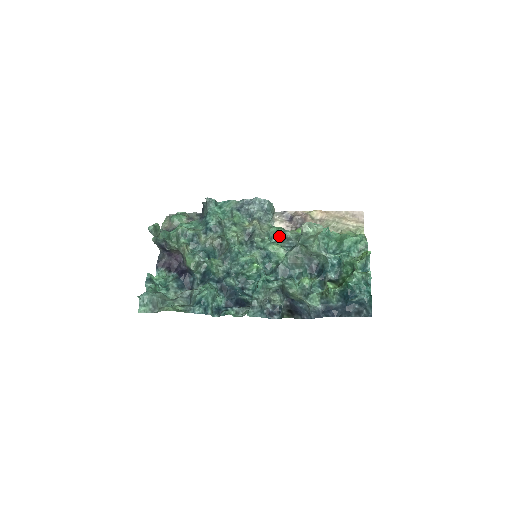
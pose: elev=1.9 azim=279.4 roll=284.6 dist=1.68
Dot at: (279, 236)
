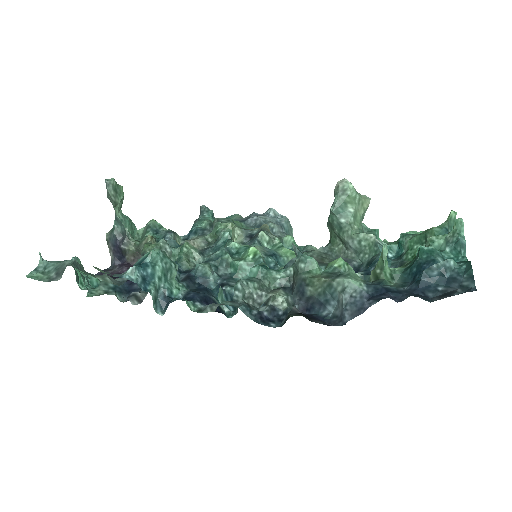
Dot at: occluded
